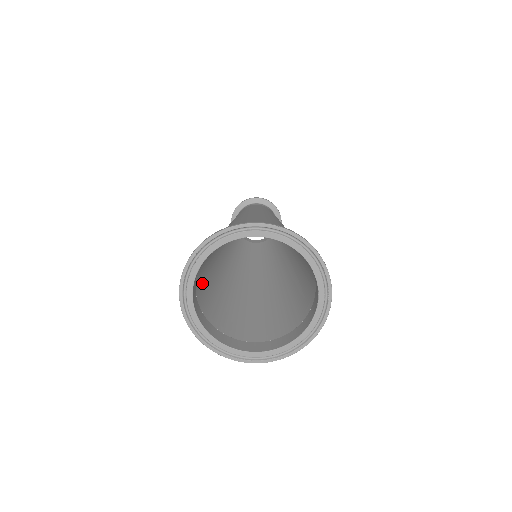
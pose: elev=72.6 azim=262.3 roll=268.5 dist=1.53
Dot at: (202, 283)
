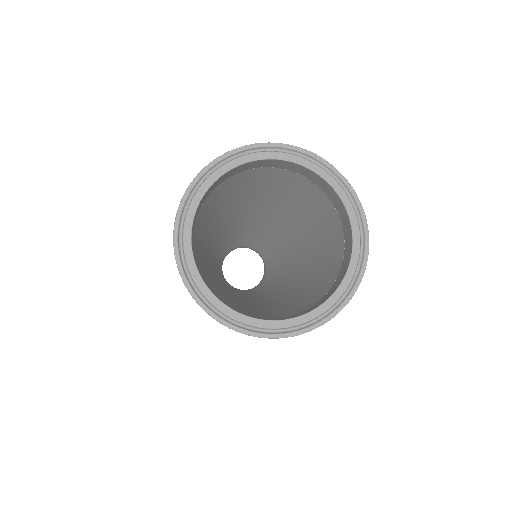
Dot at: (201, 270)
